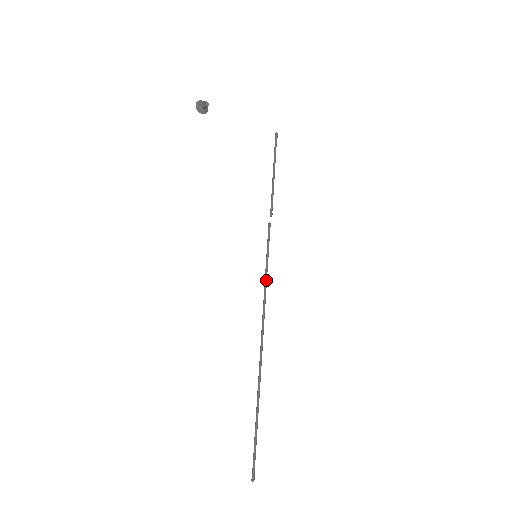
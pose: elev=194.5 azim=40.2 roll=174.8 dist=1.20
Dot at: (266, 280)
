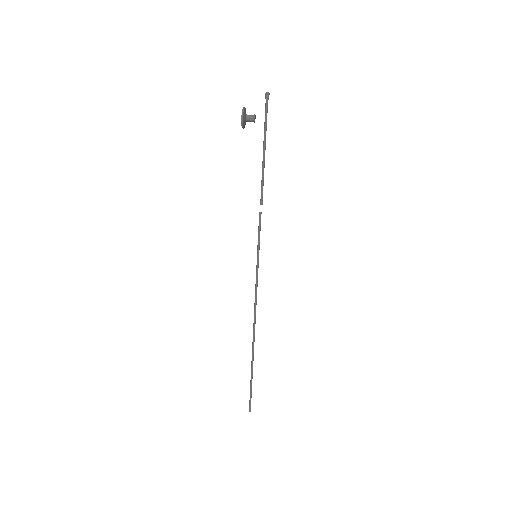
Dot at: occluded
